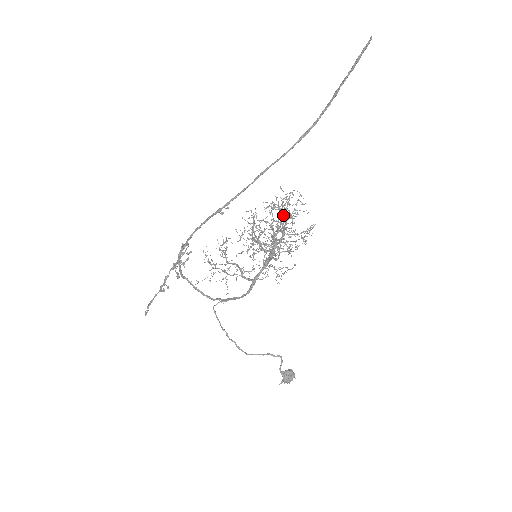
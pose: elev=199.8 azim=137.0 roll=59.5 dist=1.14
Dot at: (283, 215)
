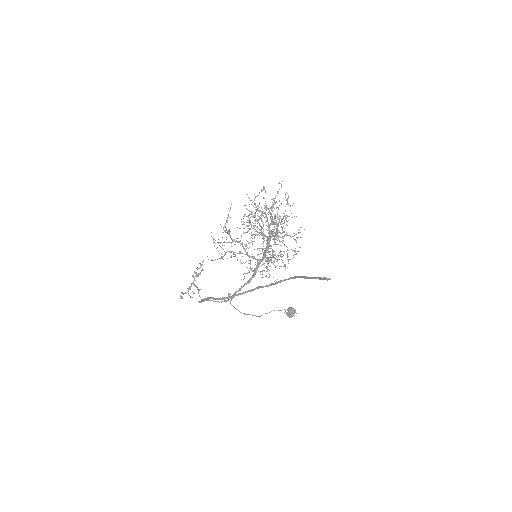
Dot at: occluded
